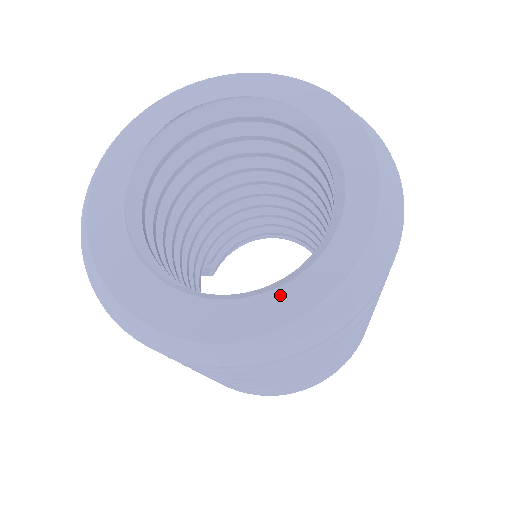
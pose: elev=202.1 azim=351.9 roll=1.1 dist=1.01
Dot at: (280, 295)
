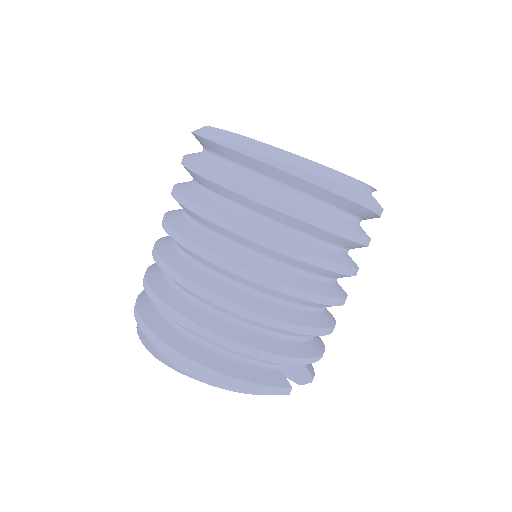
Dot at: occluded
